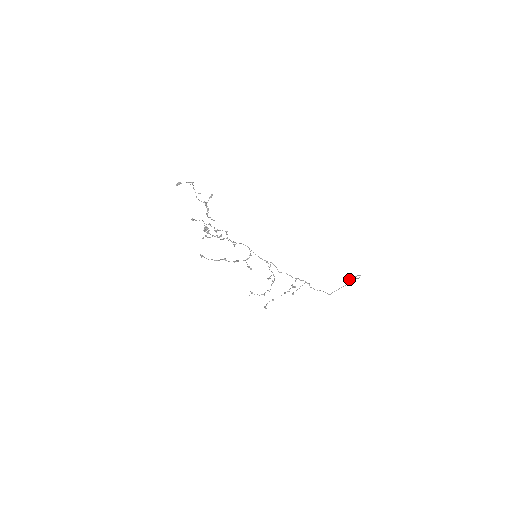
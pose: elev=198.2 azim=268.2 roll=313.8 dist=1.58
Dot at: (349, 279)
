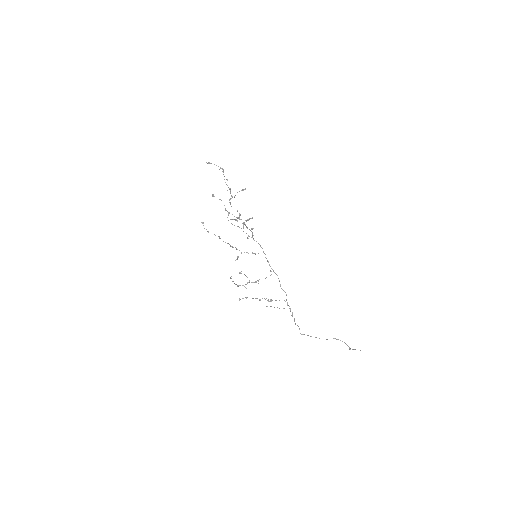
Dot at: (354, 349)
